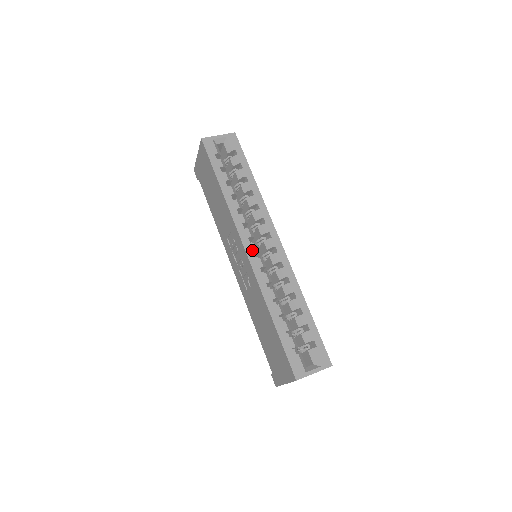
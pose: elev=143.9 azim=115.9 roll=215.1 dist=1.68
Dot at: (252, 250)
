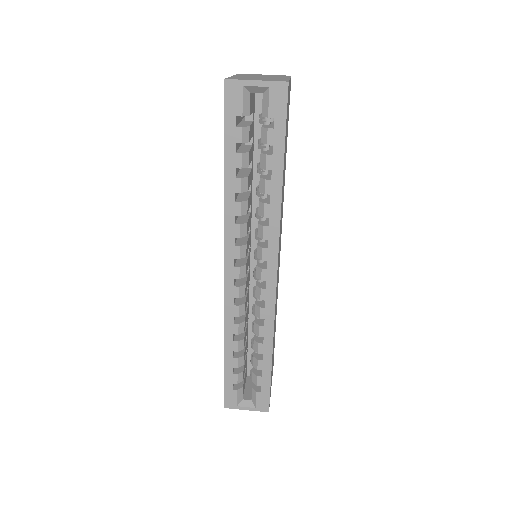
Dot at: (233, 275)
